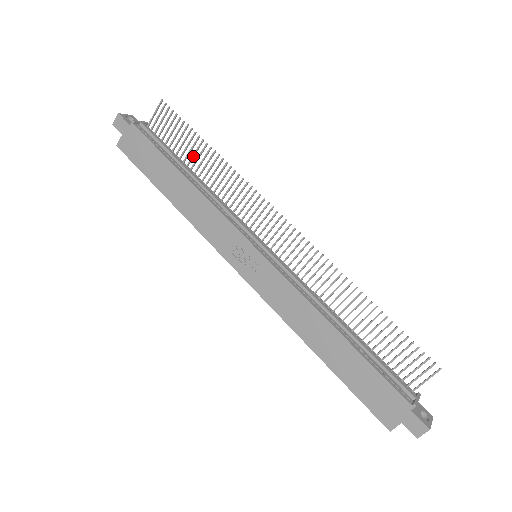
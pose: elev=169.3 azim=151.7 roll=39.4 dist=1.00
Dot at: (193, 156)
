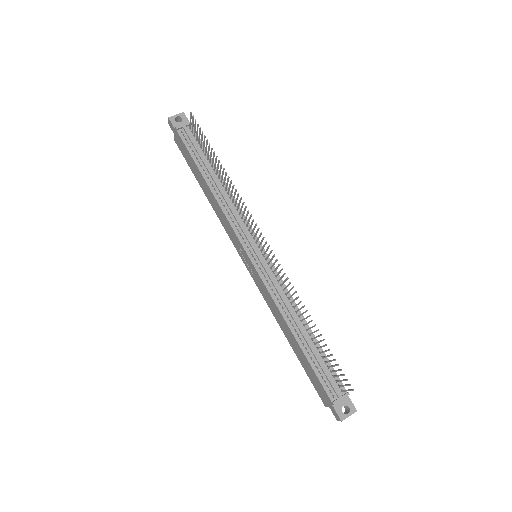
Dot at: (215, 165)
